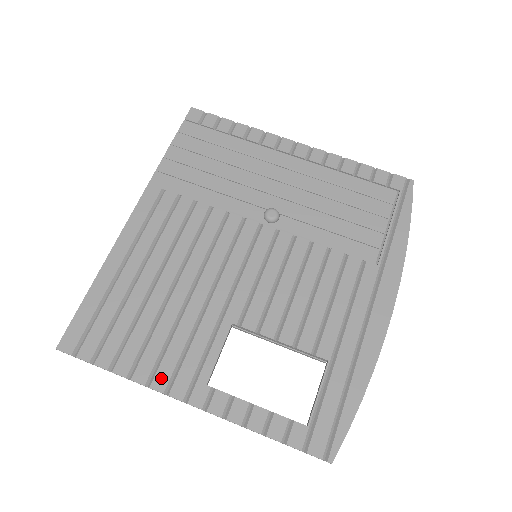
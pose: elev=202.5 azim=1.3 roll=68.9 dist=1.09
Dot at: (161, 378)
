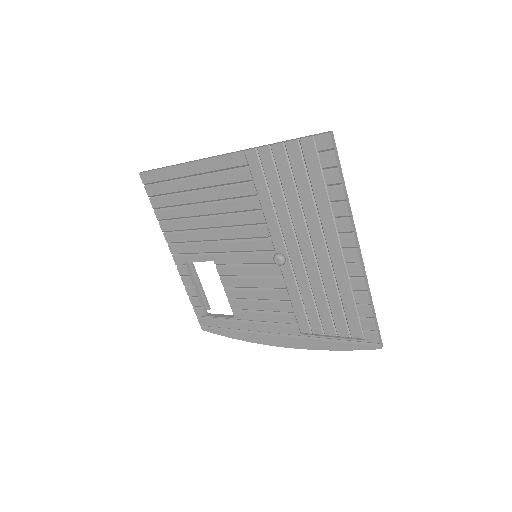
Dot at: (170, 238)
